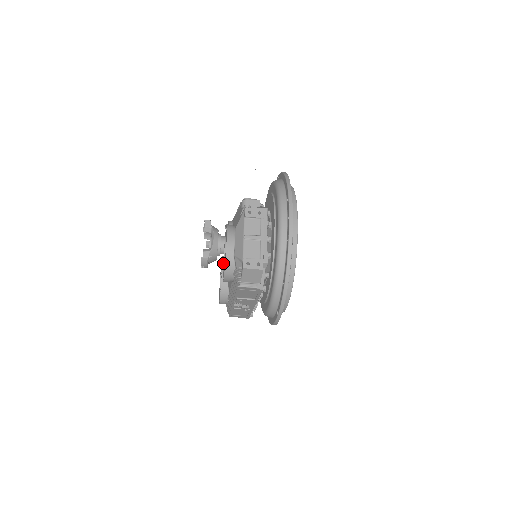
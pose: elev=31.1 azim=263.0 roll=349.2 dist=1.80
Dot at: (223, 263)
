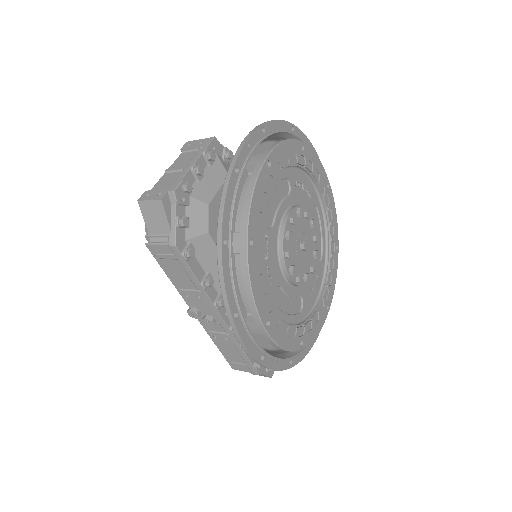
Dot at: occluded
